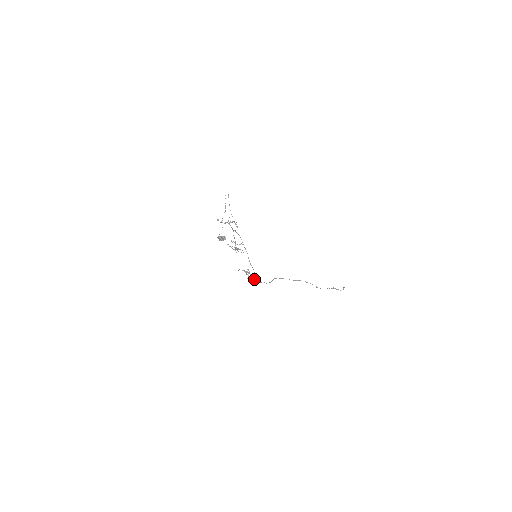
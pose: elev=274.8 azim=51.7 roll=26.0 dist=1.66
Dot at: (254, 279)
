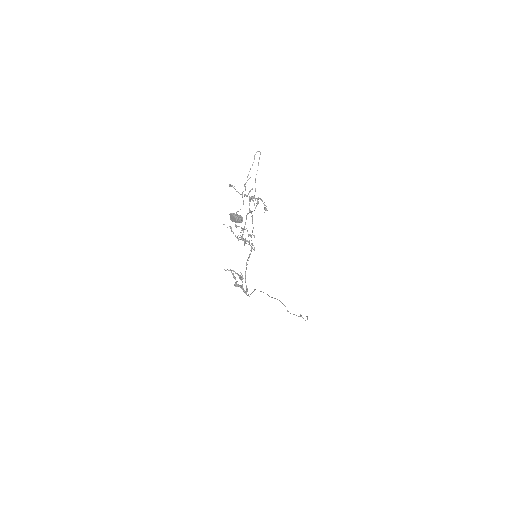
Dot at: (243, 288)
